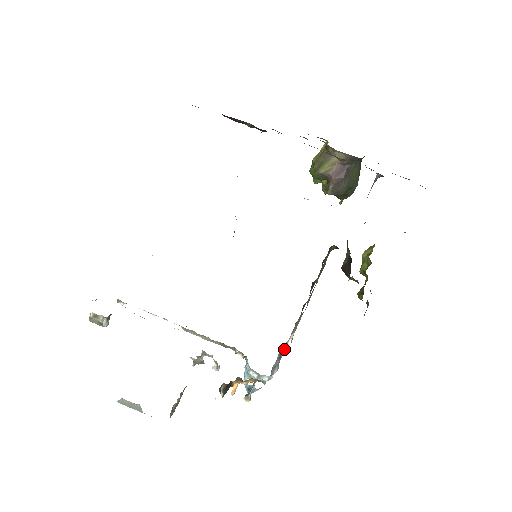
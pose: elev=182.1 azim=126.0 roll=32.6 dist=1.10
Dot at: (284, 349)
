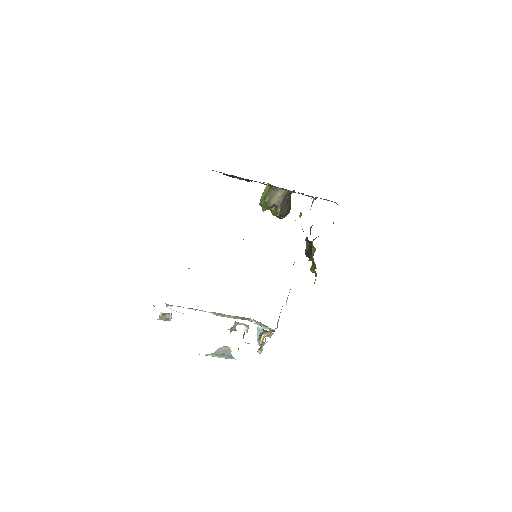
Dot at: occluded
